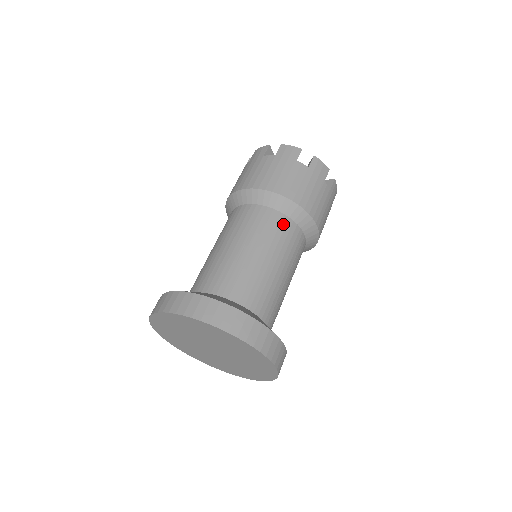
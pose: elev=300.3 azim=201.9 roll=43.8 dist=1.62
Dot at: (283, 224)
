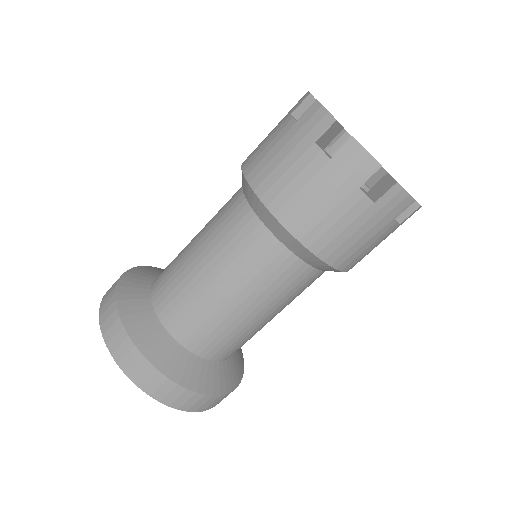
Dot at: (291, 271)
